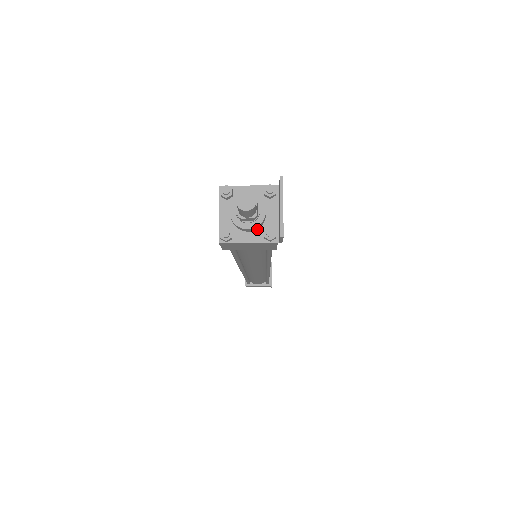
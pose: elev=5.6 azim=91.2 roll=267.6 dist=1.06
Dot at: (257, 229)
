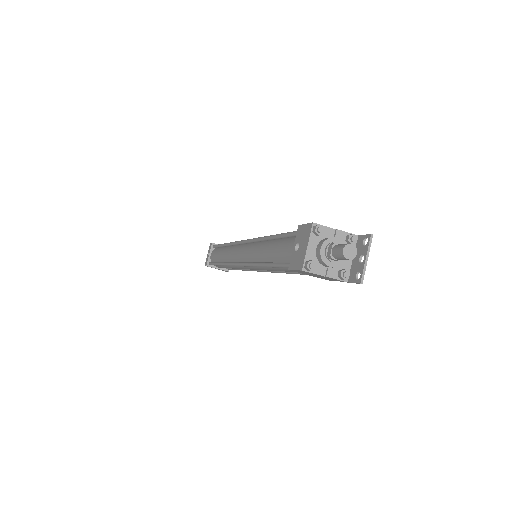
Dot at: (334, 267)
